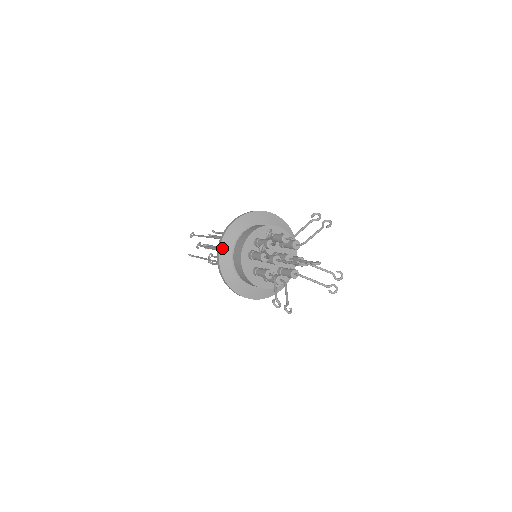
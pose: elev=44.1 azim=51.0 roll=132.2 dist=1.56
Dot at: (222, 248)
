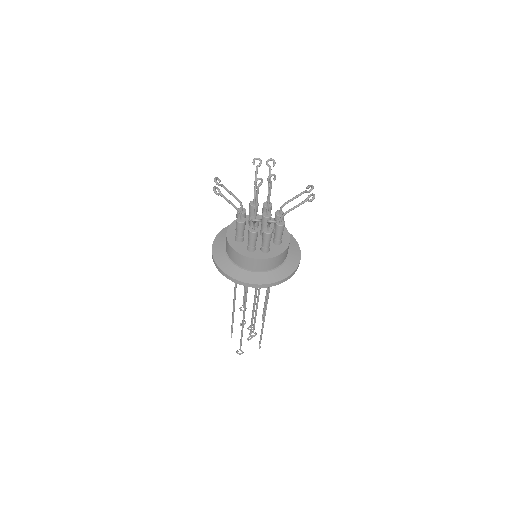
Dot at: (215, 256)
